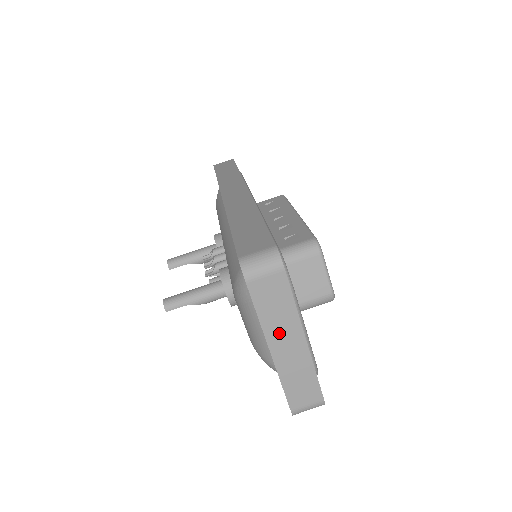
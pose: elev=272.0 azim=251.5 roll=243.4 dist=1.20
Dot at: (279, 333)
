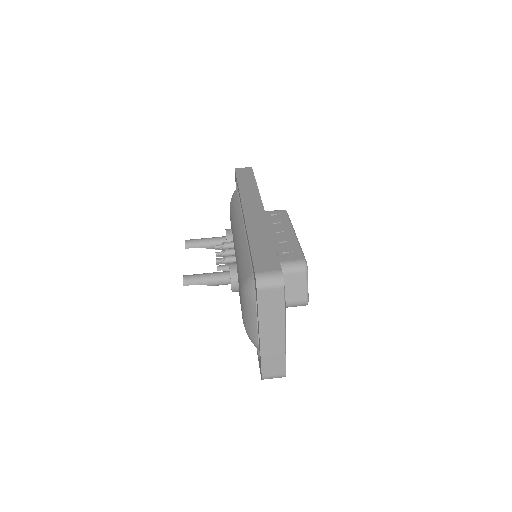
Dot at: (269, 326)
